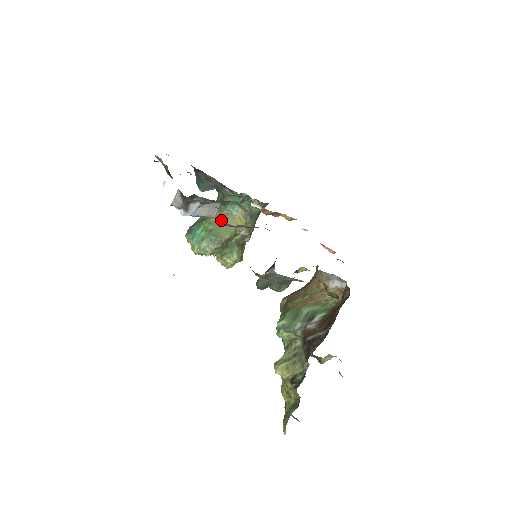
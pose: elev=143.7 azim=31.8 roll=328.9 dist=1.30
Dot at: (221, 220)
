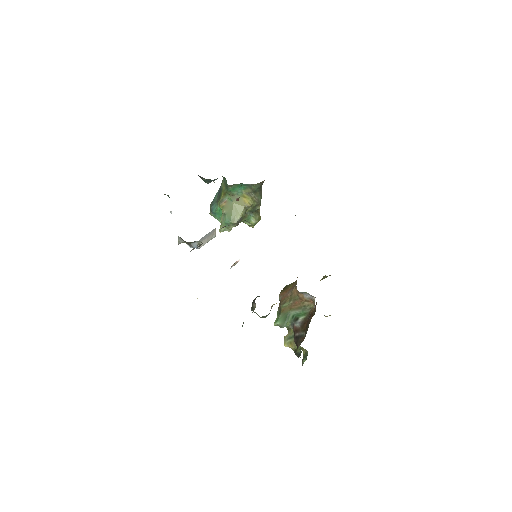
Dot at: (230, 203)
